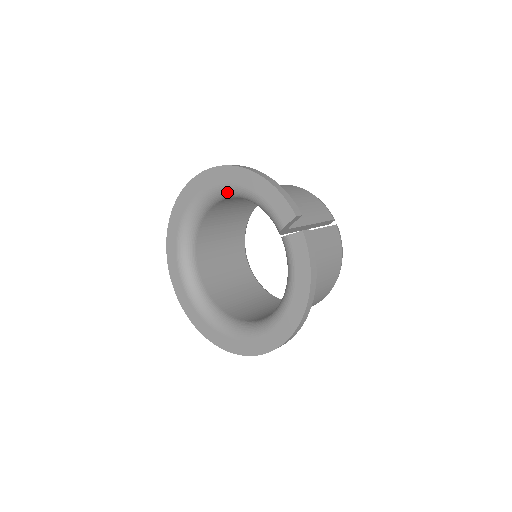
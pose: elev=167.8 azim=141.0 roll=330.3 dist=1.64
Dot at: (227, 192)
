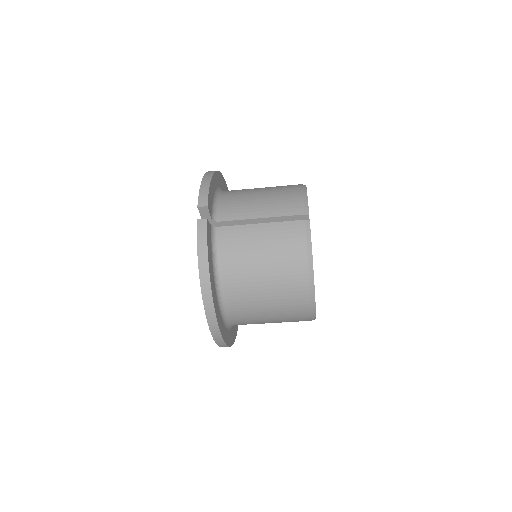
Dot at: occluded
